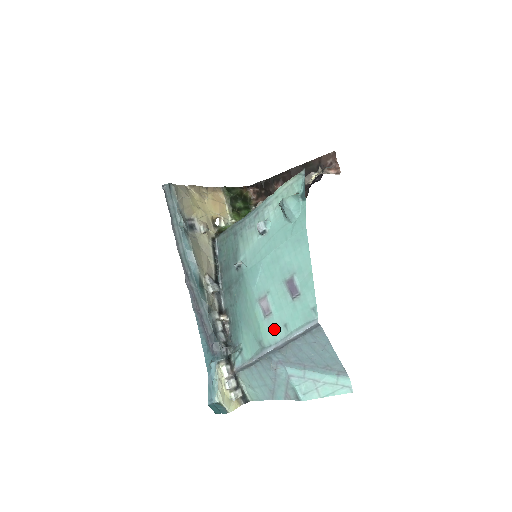
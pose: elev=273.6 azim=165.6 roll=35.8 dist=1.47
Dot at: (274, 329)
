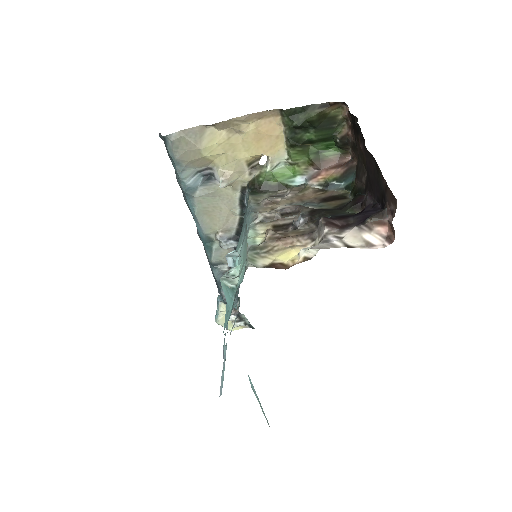
Dot at: occluded
